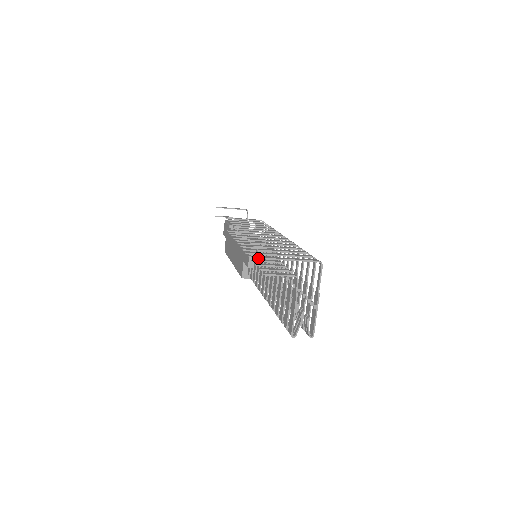
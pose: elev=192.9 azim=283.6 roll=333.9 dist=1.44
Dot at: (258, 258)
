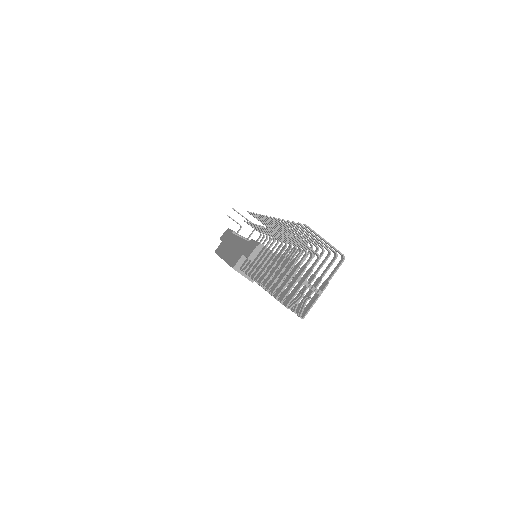
Dot at: (264, 252)
